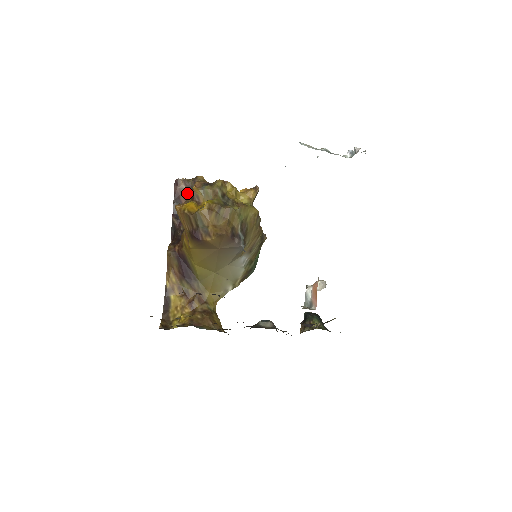
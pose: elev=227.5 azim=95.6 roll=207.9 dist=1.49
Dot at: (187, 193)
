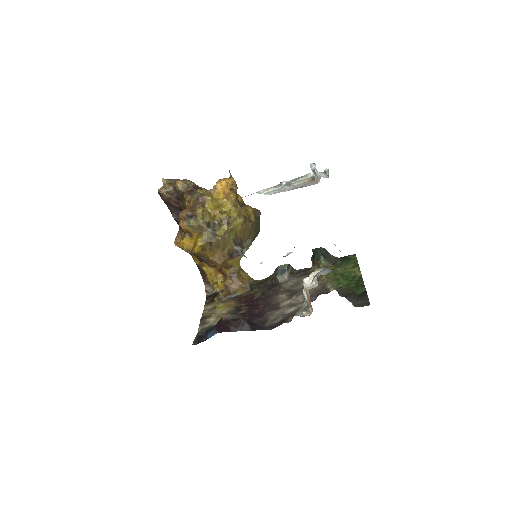
Dot at: (174, 200)
